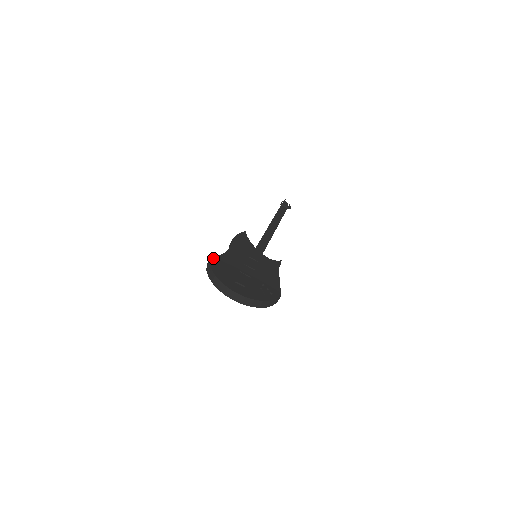
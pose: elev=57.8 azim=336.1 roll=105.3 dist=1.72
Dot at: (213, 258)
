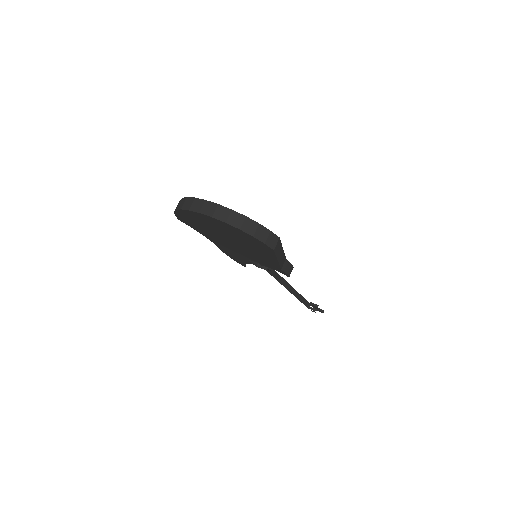
Dot at: occluded
